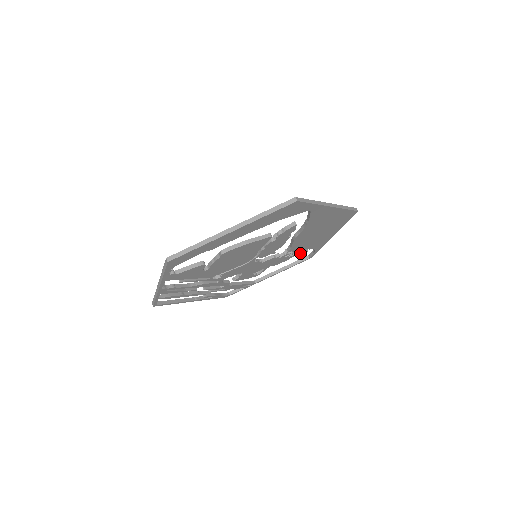
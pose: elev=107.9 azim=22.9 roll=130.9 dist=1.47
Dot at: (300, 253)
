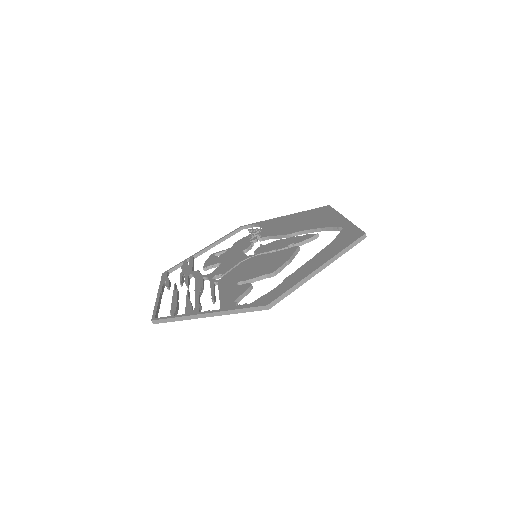
Dot at: (254, 233)
